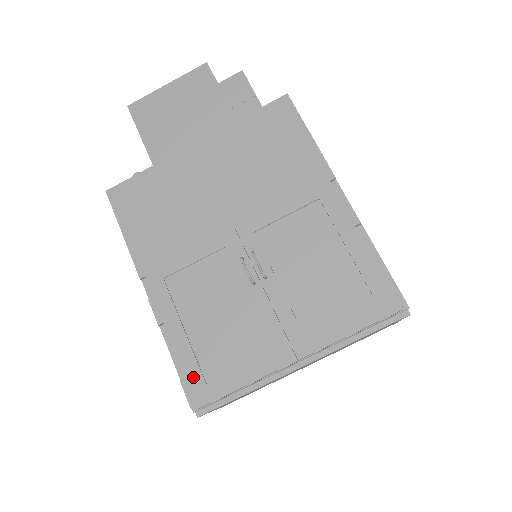
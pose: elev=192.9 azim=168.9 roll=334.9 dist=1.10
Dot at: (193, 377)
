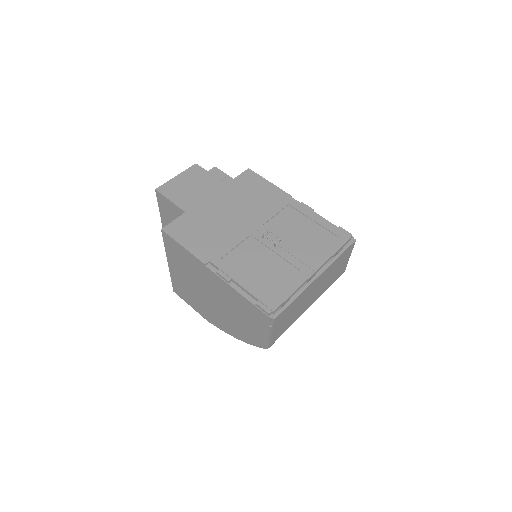
Dot at: (263, 298)
